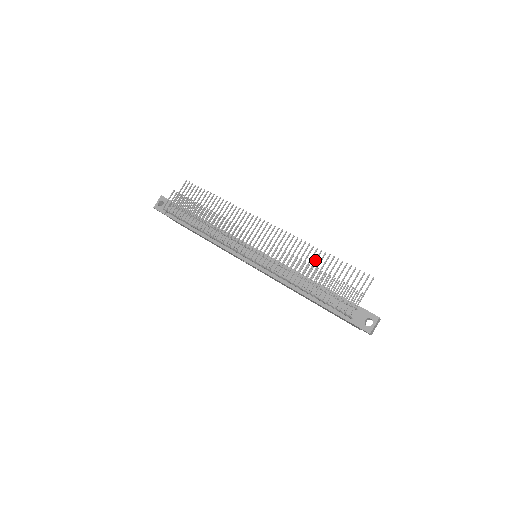
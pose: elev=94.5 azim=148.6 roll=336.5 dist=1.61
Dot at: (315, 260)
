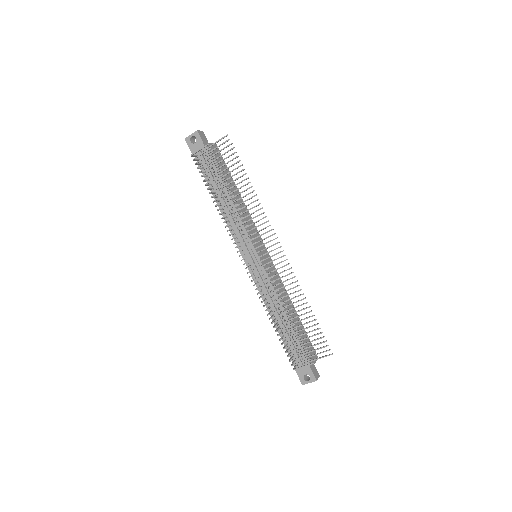
Dot at: (297, 306)
